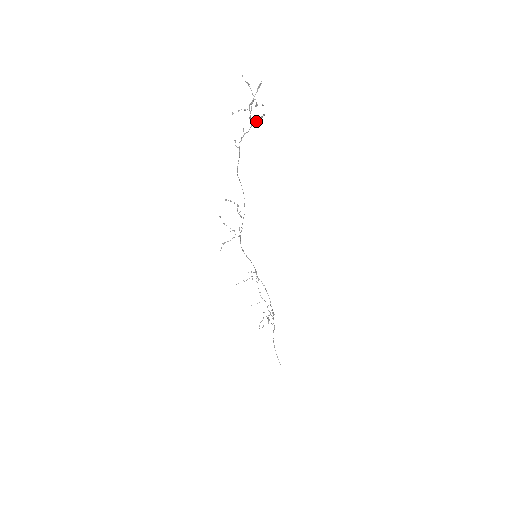
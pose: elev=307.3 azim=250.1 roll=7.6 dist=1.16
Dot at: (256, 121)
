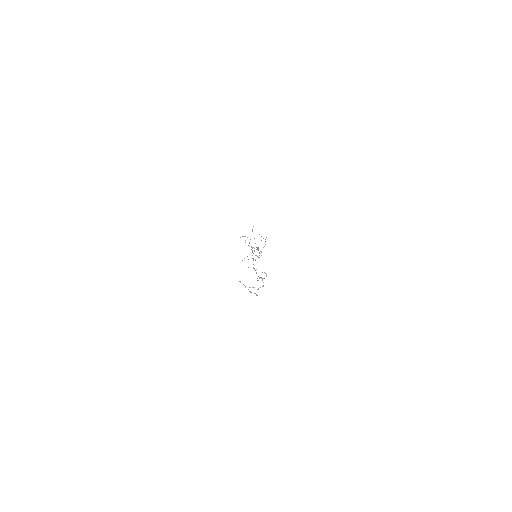
Dot at: occluded
